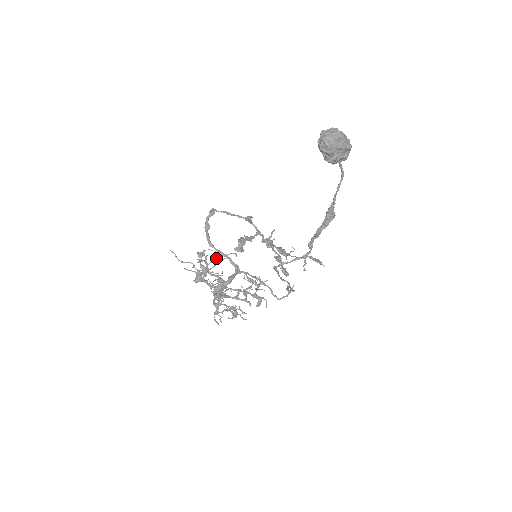
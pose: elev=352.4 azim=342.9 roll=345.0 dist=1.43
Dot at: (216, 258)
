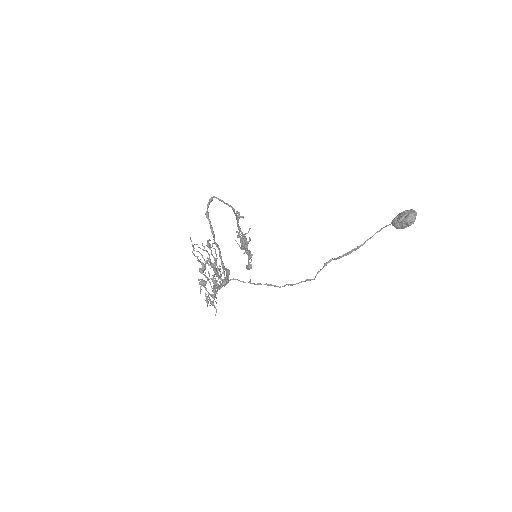
Dot at: (197, 244)
